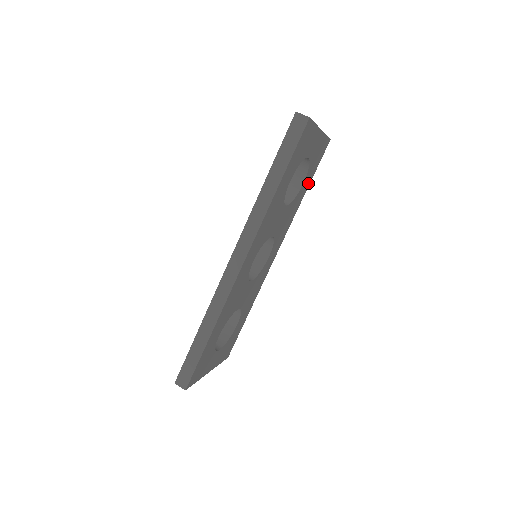
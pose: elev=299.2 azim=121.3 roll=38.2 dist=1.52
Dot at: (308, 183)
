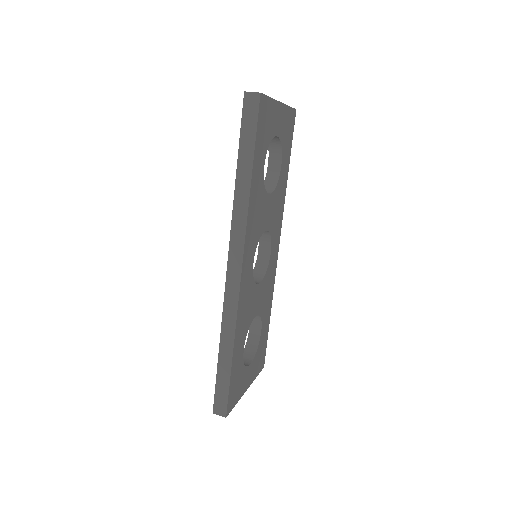
Dot at: (287, 163)
